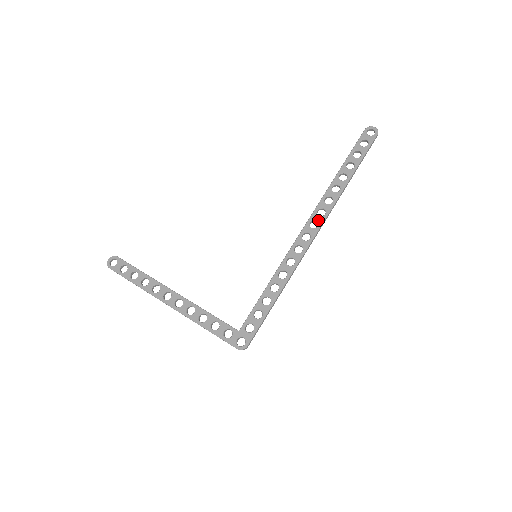
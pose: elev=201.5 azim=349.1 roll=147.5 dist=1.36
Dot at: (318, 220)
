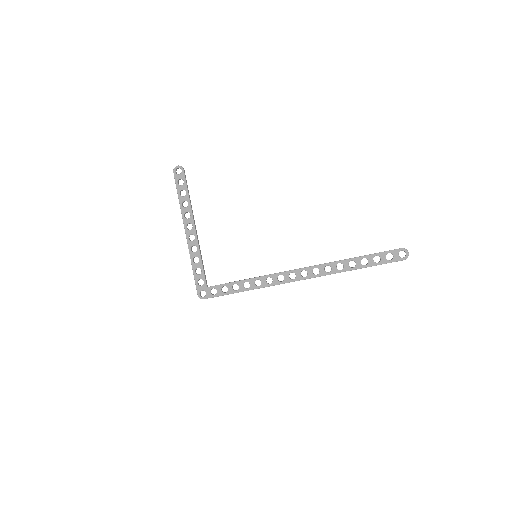
Dot at: (309, 274)
